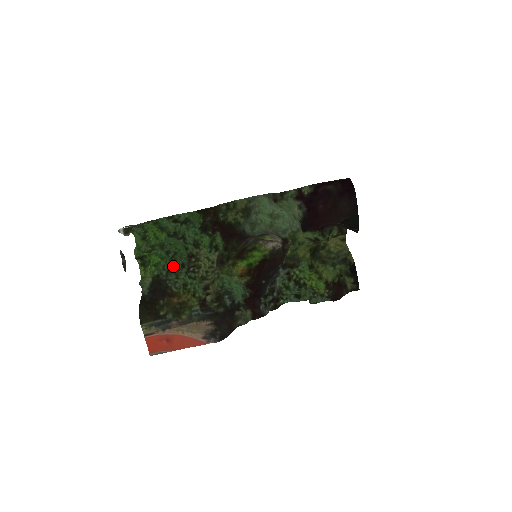
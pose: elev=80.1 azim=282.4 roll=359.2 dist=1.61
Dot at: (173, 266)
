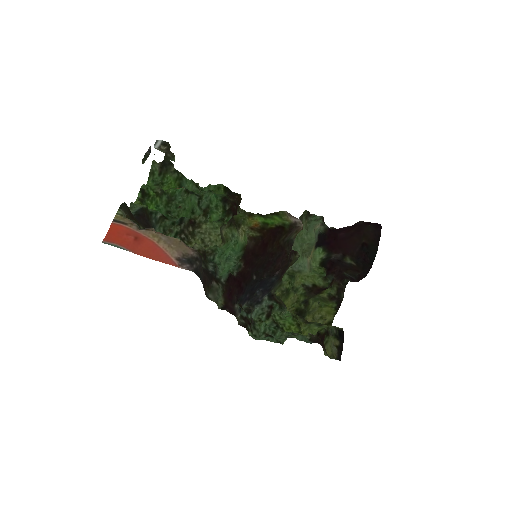
Dot at: (170, 218)
